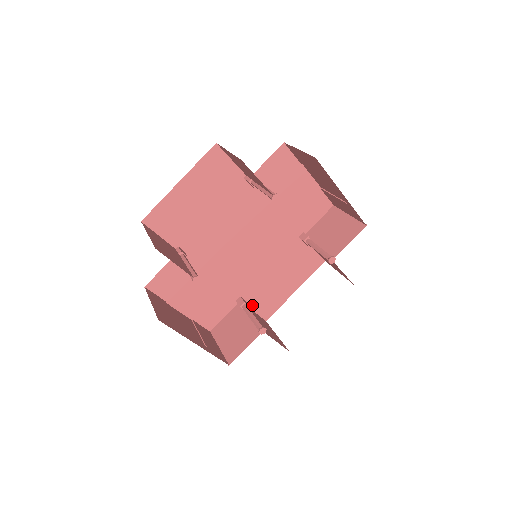
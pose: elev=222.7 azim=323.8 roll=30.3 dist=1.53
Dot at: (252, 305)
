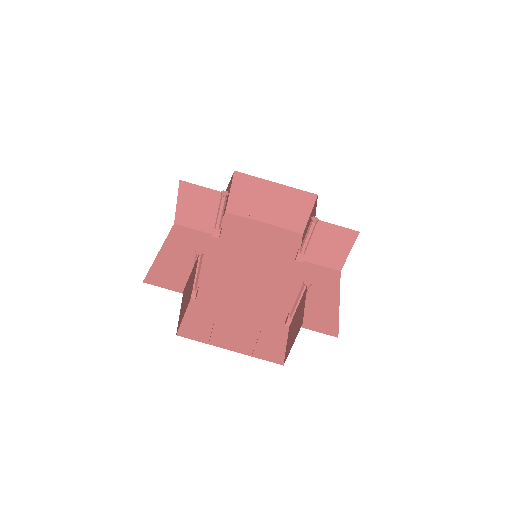
Dot at: (306, 326)
